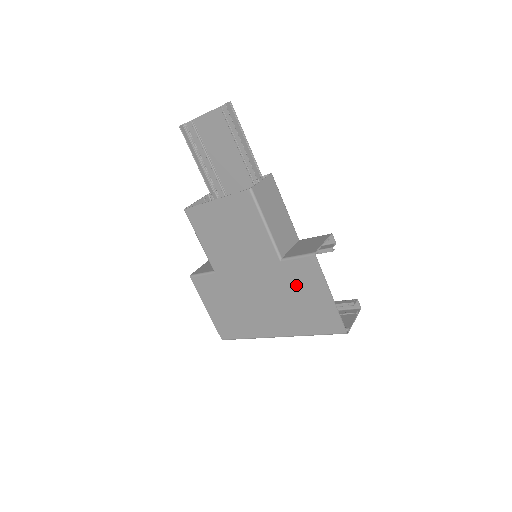
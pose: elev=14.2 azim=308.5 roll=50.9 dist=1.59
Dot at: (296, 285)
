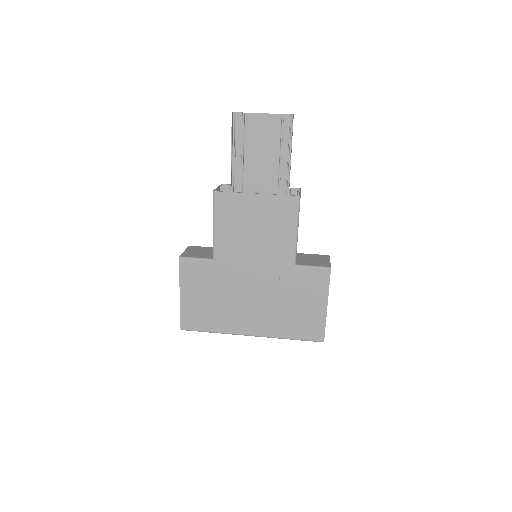
Dot at: (298, 291)
